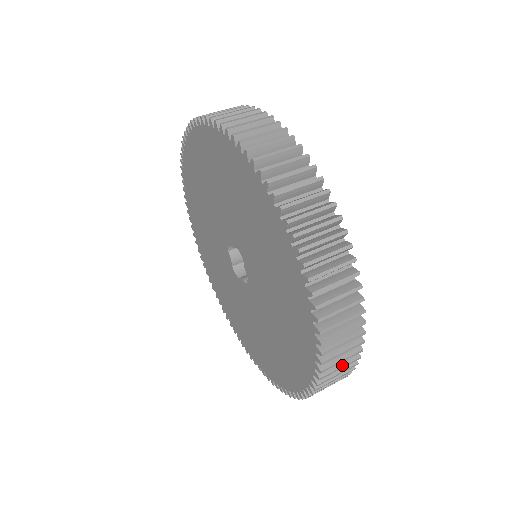
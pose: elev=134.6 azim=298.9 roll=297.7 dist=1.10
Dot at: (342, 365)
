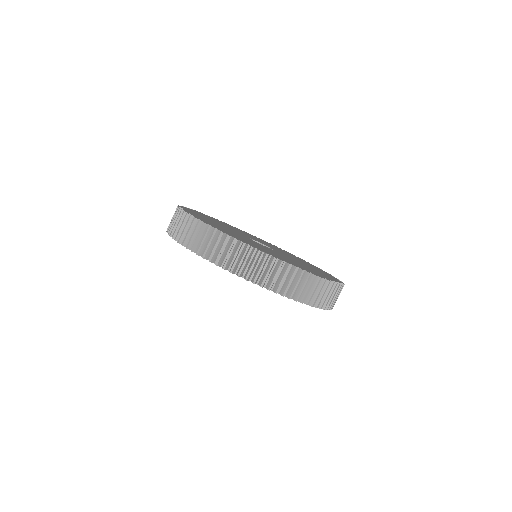
Dot at: (323, 293)
